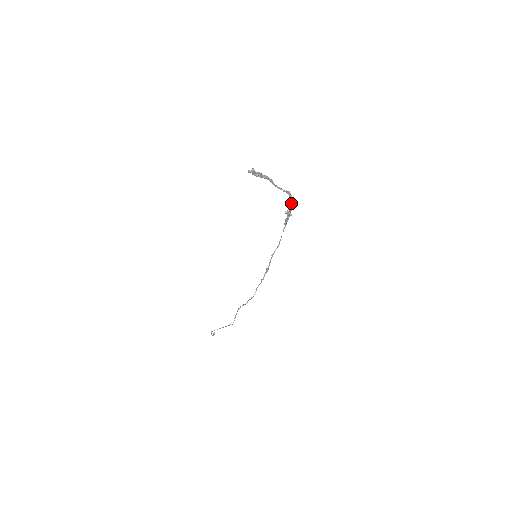
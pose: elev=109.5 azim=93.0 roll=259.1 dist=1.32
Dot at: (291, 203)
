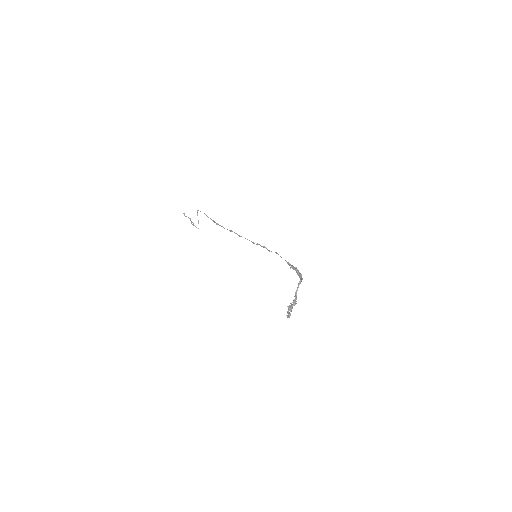
Dot at: (301, 275)
